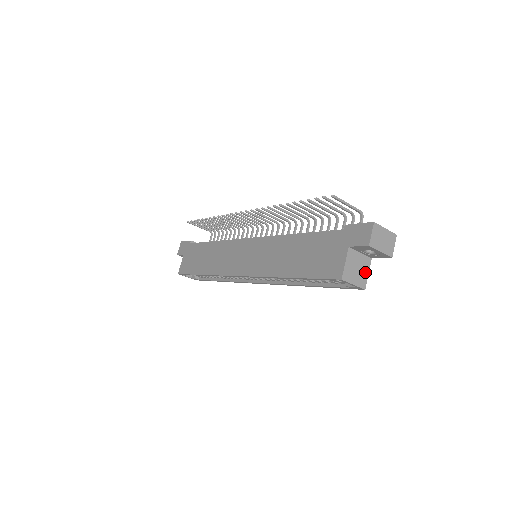
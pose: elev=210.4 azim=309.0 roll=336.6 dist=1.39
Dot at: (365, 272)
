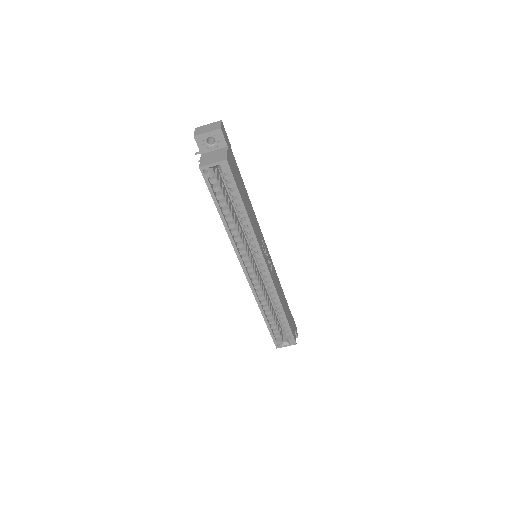
Dot at: (223, 154)
